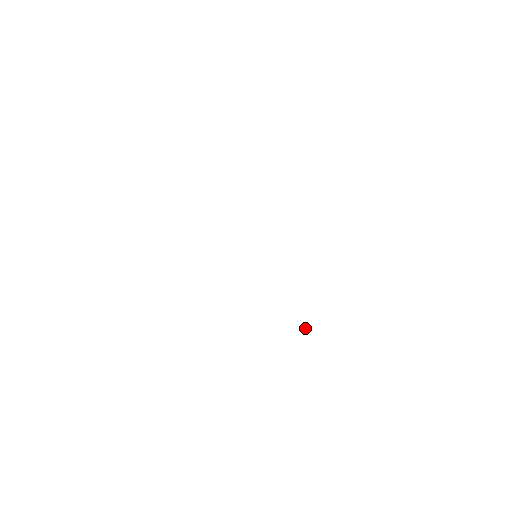
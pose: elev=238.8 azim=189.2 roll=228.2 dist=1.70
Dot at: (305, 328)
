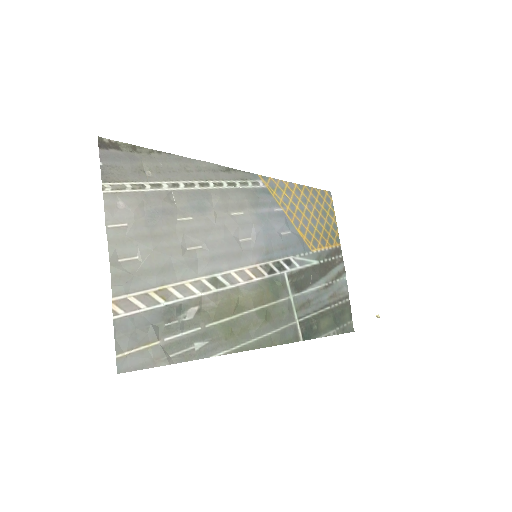
Dot at: occluded
